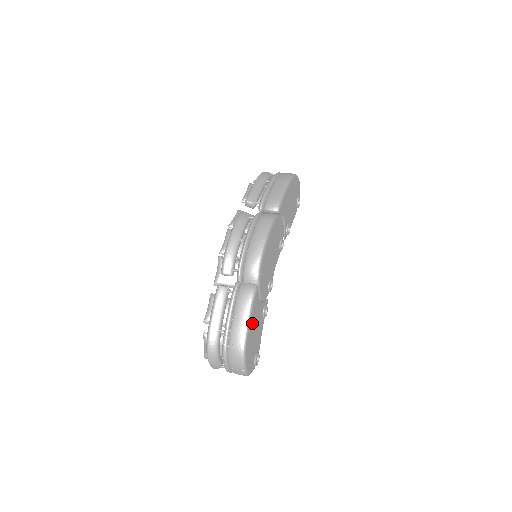
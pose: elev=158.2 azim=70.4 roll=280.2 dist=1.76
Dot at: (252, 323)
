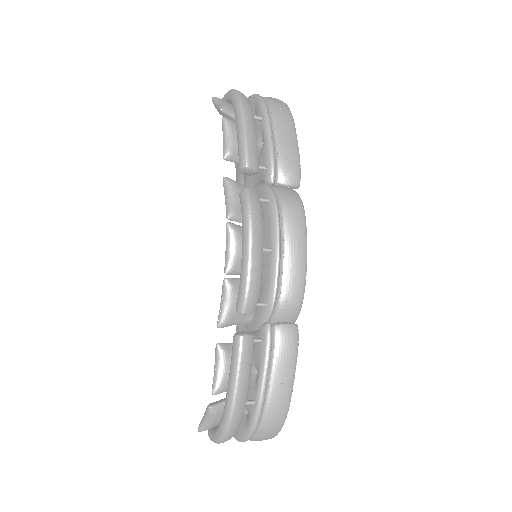
Dot at: occluded
